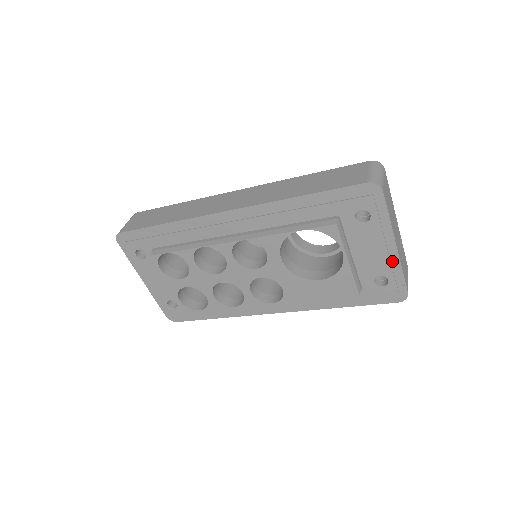
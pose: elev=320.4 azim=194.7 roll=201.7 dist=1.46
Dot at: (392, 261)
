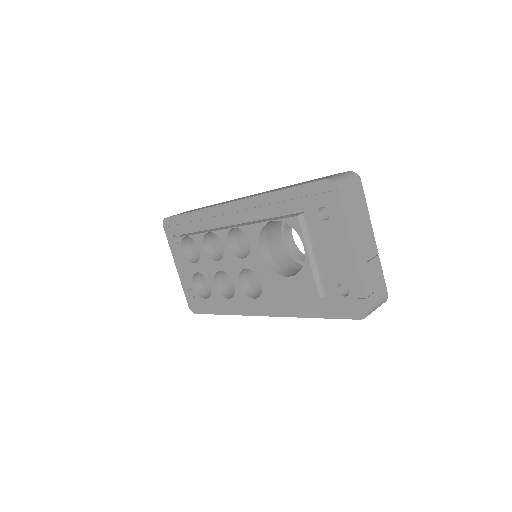
Dot at: (351, 267)
